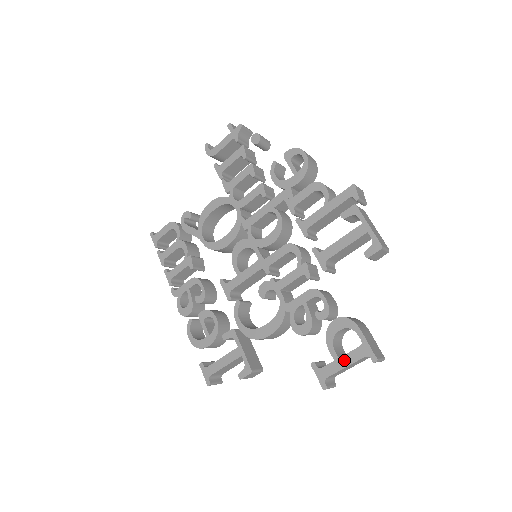
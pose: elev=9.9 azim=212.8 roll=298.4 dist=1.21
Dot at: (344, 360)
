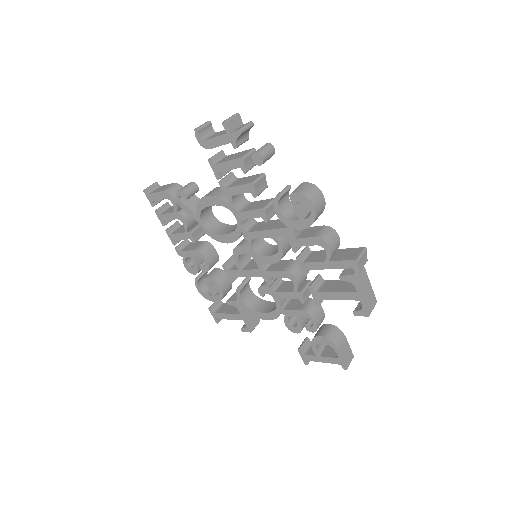
Dot at: (323, 359)
